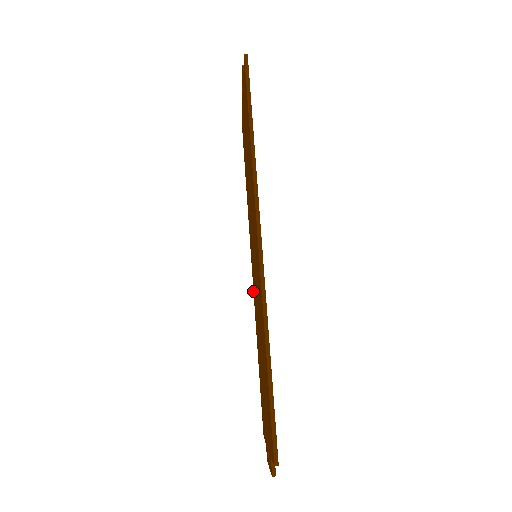
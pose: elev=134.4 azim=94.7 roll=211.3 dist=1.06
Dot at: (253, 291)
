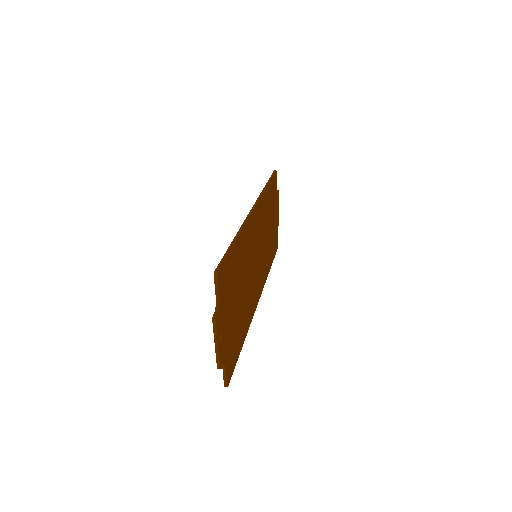
Dot at: occluded
